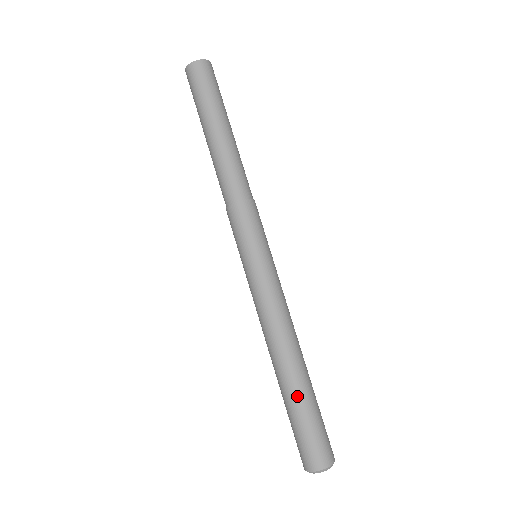
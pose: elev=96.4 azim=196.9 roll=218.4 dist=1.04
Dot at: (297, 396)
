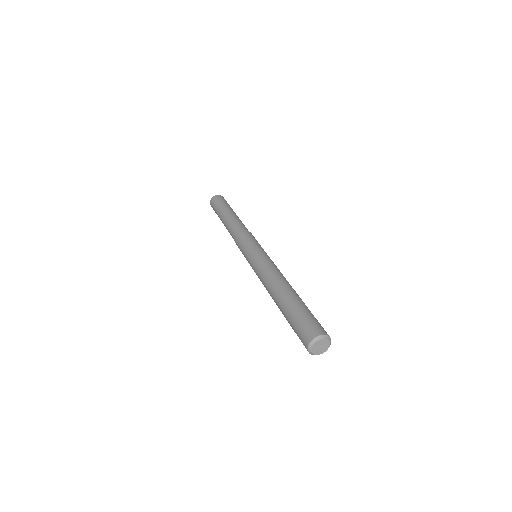
Dot at: (296, 300)
